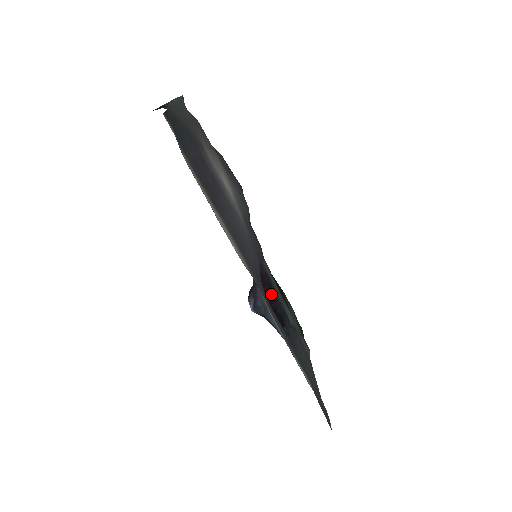
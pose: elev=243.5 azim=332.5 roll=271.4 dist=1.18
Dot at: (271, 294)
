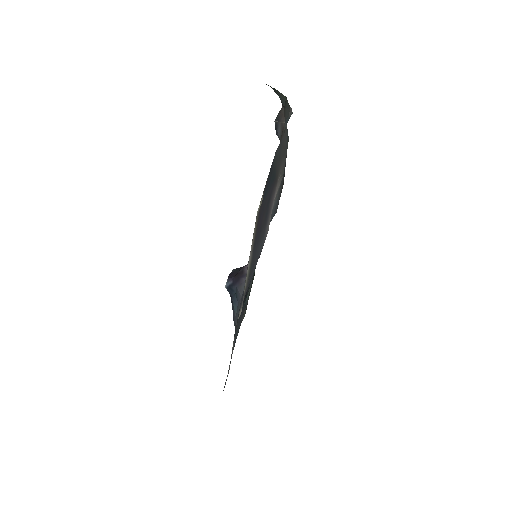
Dot at: occluded
